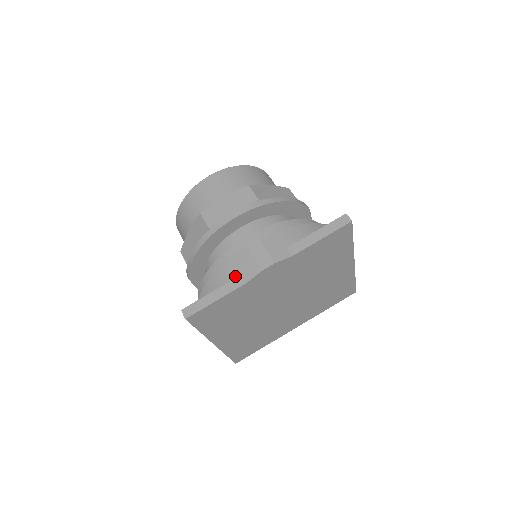
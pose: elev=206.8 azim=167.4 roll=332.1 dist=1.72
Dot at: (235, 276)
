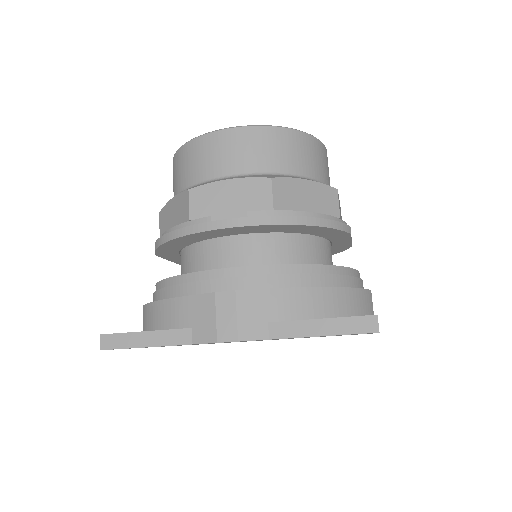
Dot at: (184, 324)
